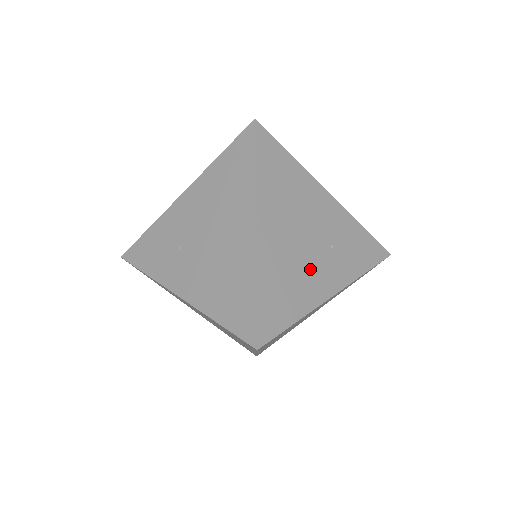
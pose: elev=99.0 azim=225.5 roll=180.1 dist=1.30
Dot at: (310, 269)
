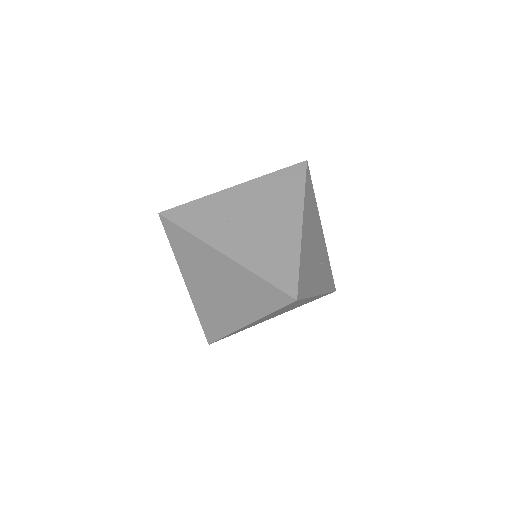
Dot at: (315, 269)
